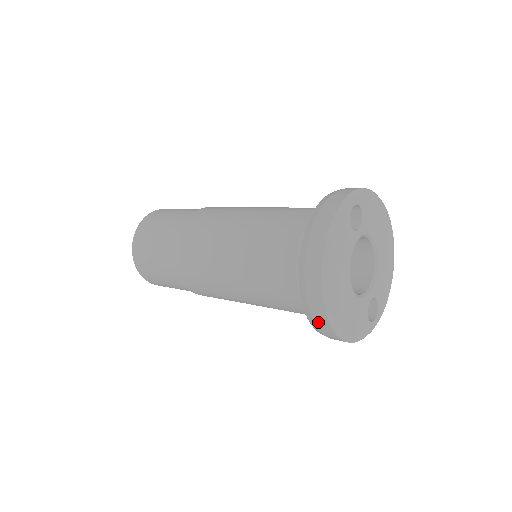
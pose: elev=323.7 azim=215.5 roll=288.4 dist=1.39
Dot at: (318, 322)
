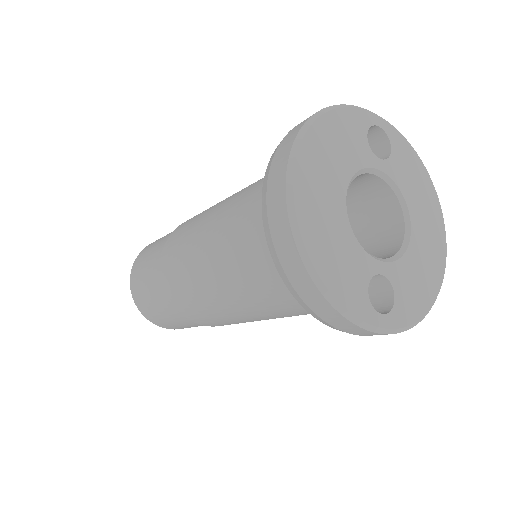
Dot at: (273, 217)
